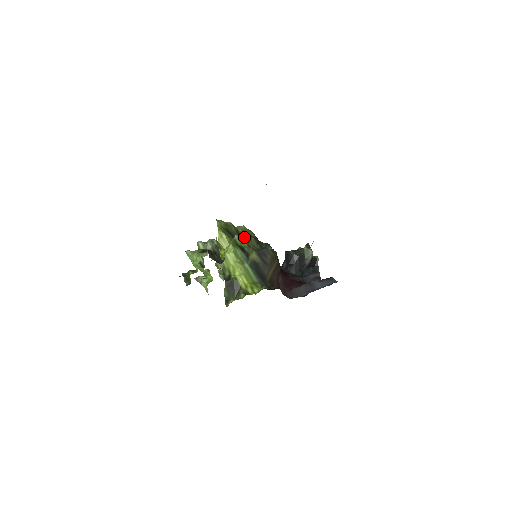
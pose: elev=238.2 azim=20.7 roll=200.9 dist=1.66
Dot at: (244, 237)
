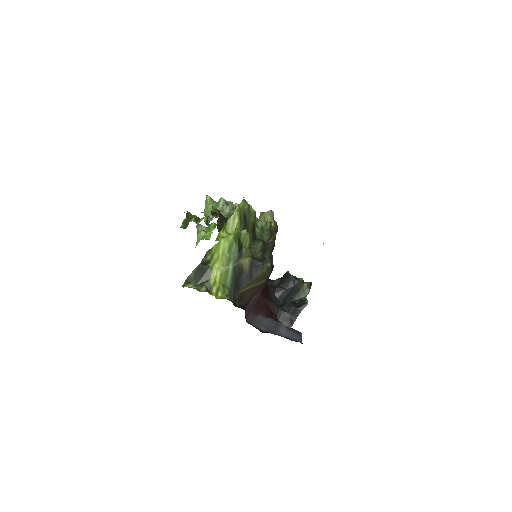
Dot at: (256, 234)
